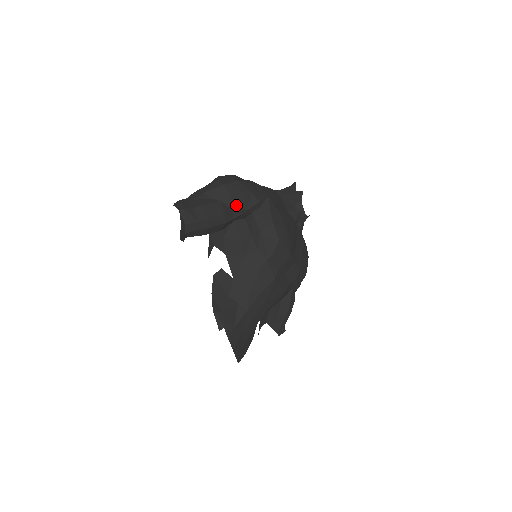
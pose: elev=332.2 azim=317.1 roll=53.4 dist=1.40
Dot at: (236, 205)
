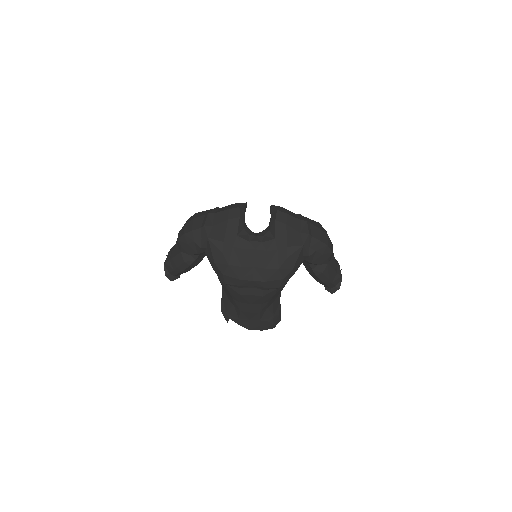
Dot at: (189, 253)
